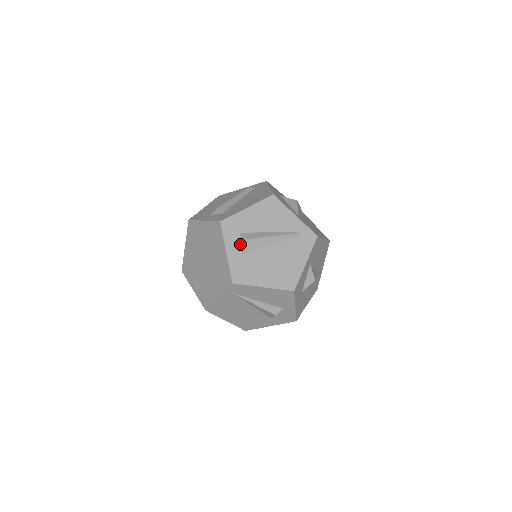
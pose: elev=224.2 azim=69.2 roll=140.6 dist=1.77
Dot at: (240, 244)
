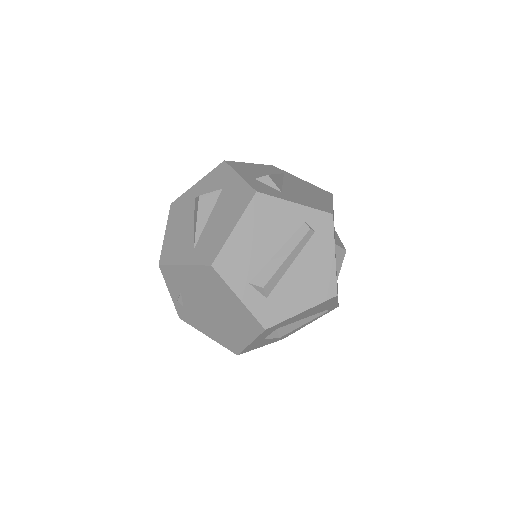
Dot at: (269, 335)
